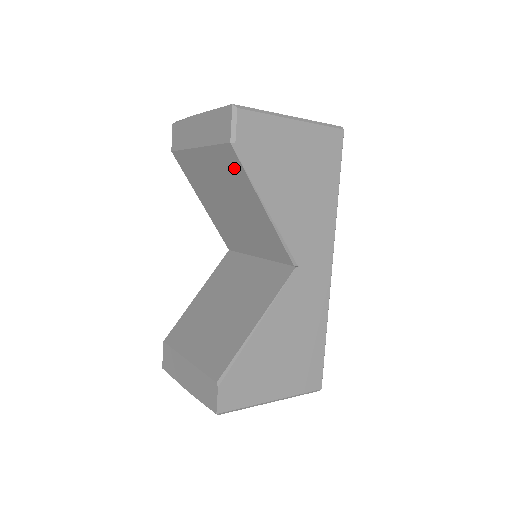
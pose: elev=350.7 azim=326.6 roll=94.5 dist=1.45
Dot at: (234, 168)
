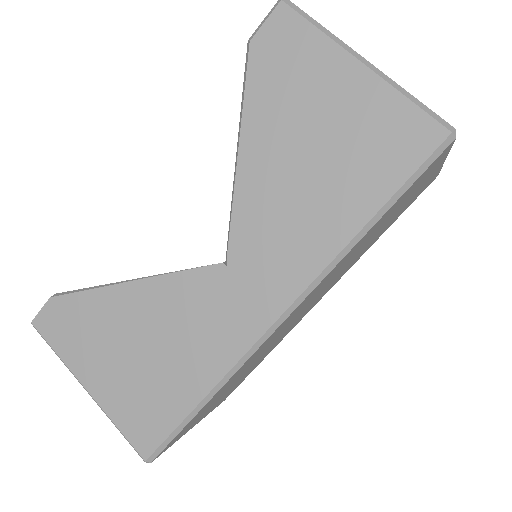
Dot at: occluded
